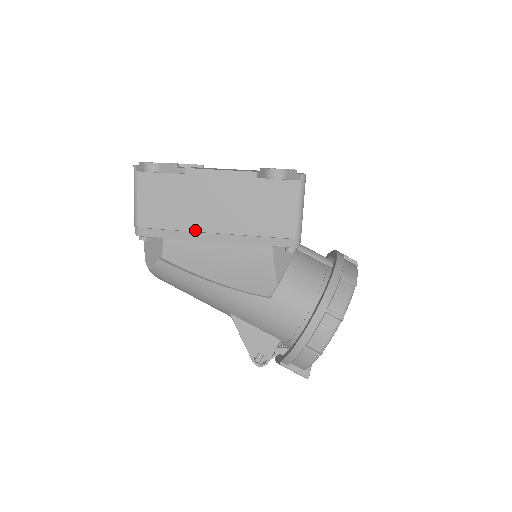
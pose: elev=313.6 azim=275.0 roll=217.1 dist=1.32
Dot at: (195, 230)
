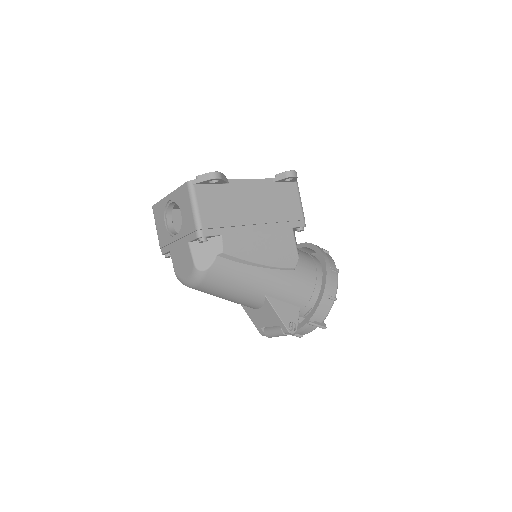
Dot at: (244, 224)
